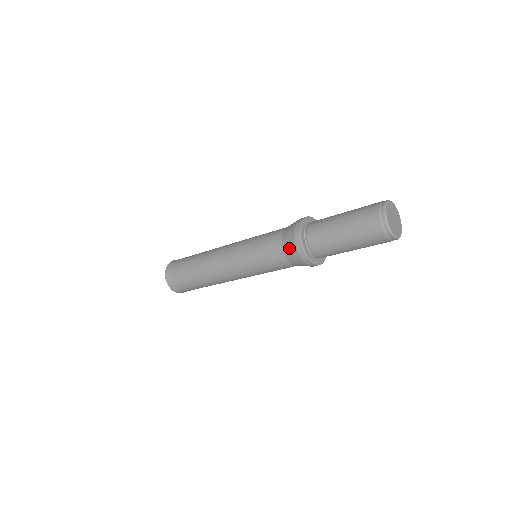
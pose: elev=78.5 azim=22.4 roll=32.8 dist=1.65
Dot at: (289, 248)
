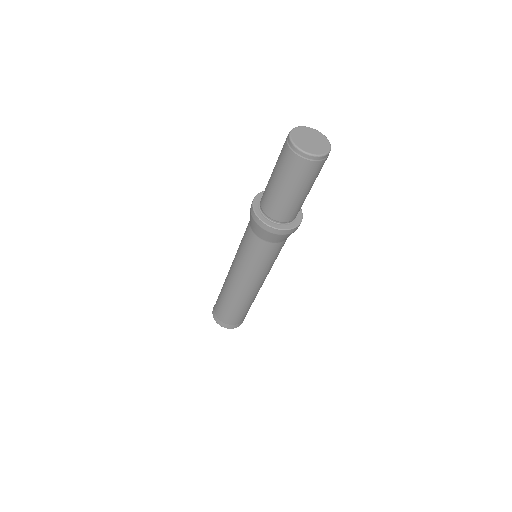
Dot at: (259, 232)
